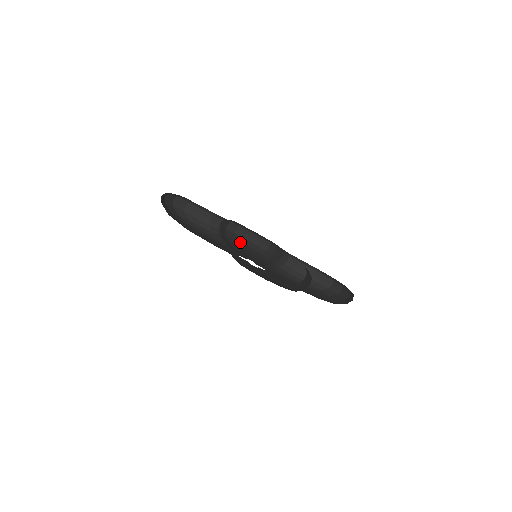
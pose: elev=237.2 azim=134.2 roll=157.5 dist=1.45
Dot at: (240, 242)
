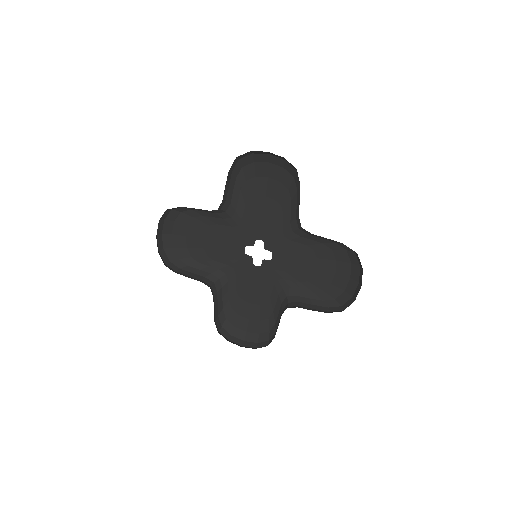
Dot at: (263, 163)
